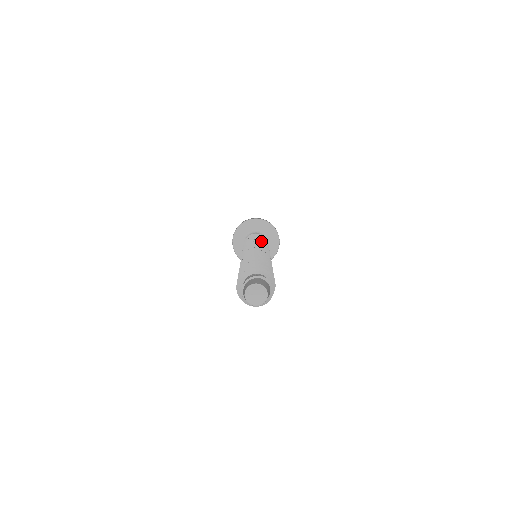
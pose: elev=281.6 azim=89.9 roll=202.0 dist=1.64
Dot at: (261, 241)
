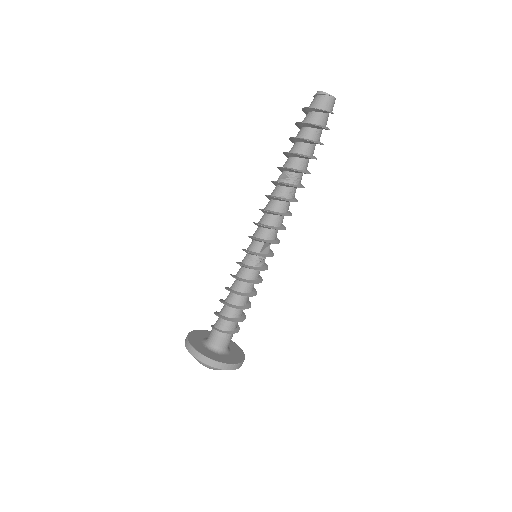
Dot at: (262, 279)
